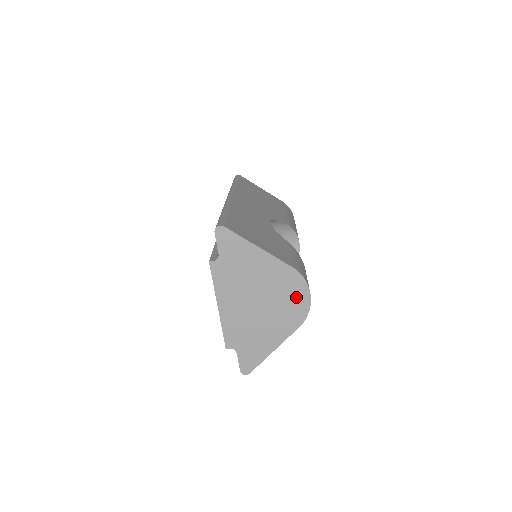
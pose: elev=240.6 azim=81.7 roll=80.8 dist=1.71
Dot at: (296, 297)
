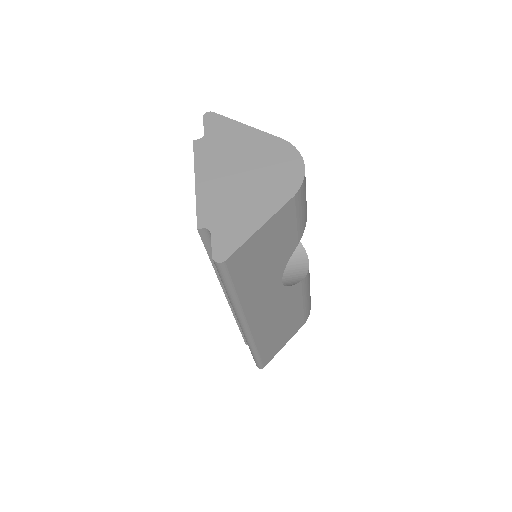
Dot at: (287, 166)
